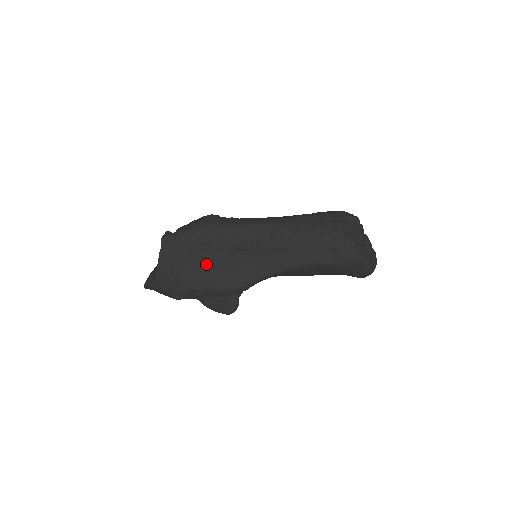
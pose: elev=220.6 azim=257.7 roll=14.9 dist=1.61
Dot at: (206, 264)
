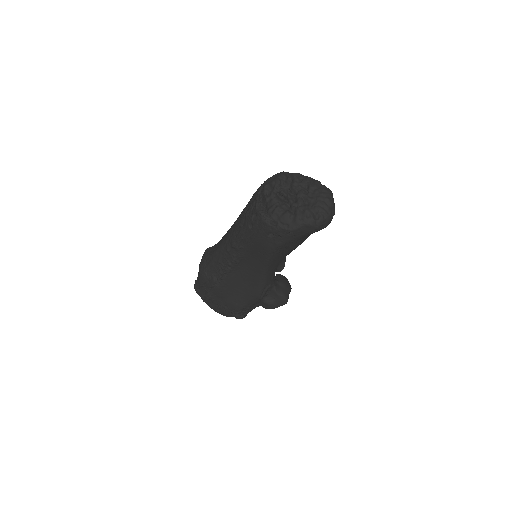
Dot at: (227, 291)
